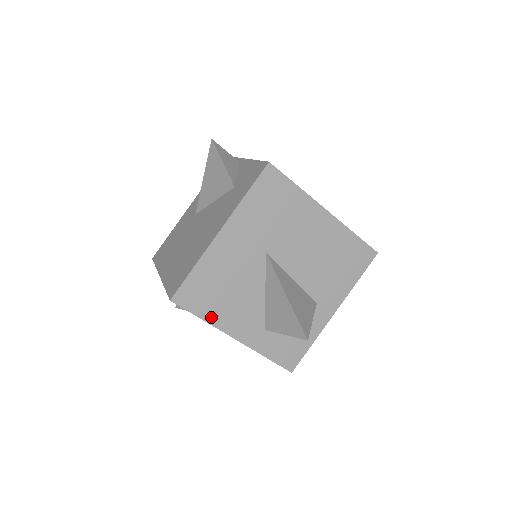
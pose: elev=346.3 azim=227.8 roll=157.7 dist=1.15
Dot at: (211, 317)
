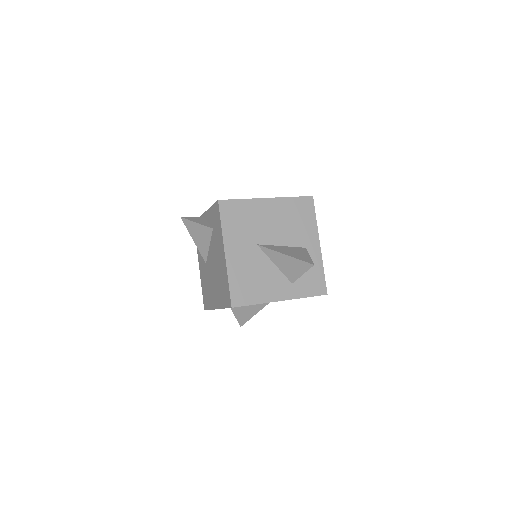
Dot at: (259, 299)
